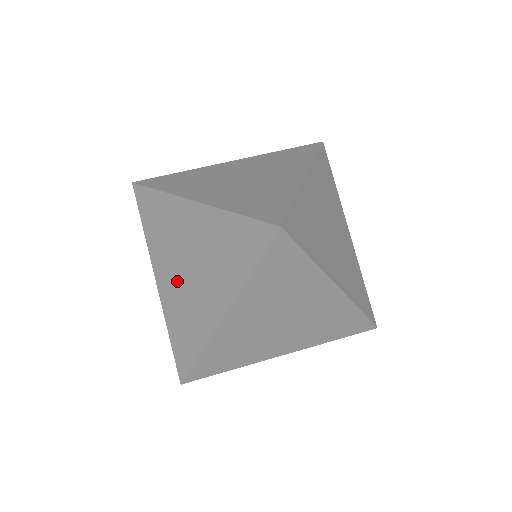
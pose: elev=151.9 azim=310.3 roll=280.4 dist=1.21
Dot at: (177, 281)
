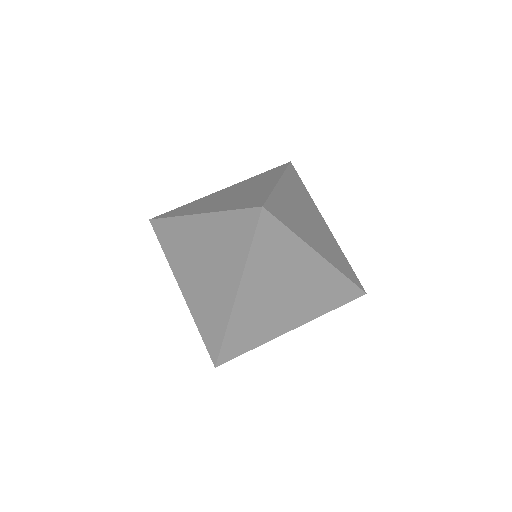
Dot at: (197, 282)
